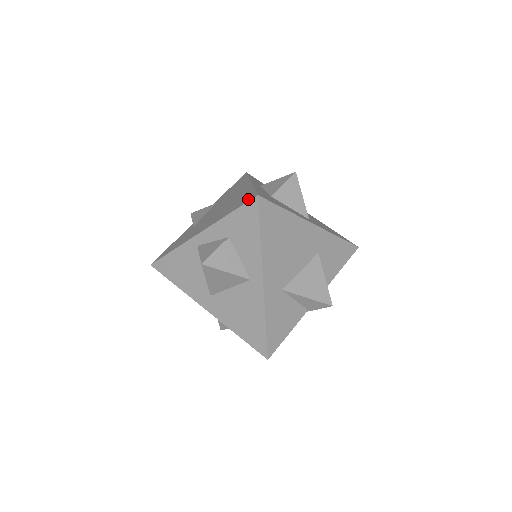
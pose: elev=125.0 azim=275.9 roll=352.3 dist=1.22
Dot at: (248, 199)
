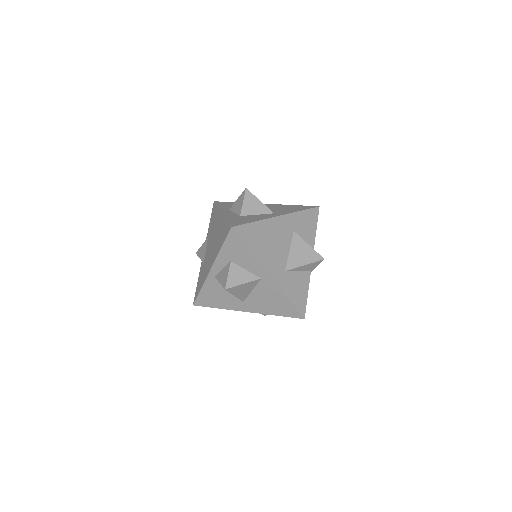
Dot at: (227, 232)
